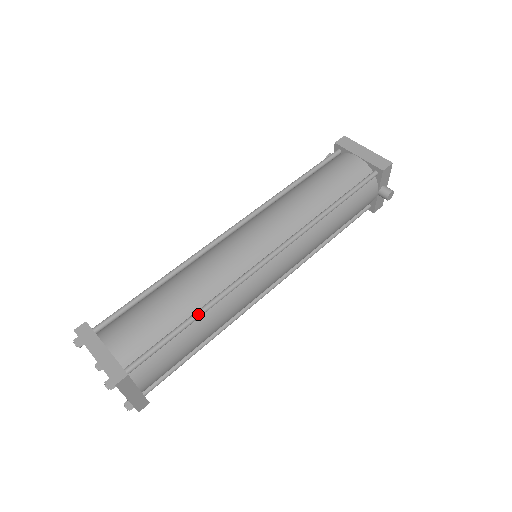
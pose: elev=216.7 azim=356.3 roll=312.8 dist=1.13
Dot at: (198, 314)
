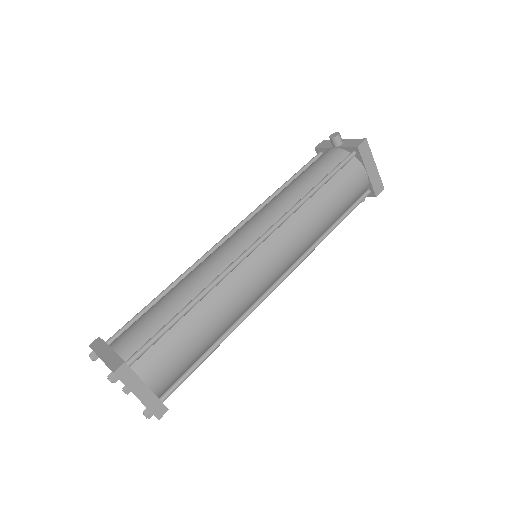
Dot at: occluded
